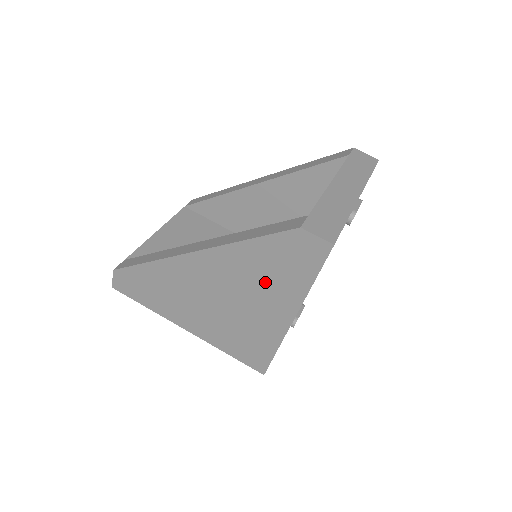
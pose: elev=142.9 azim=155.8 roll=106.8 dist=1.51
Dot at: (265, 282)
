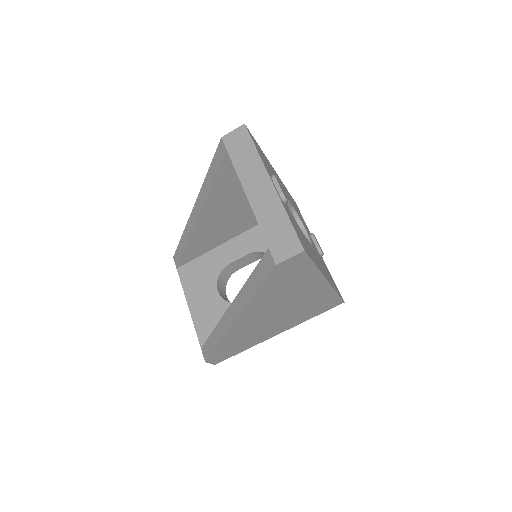
Dot at: (290, 290)
